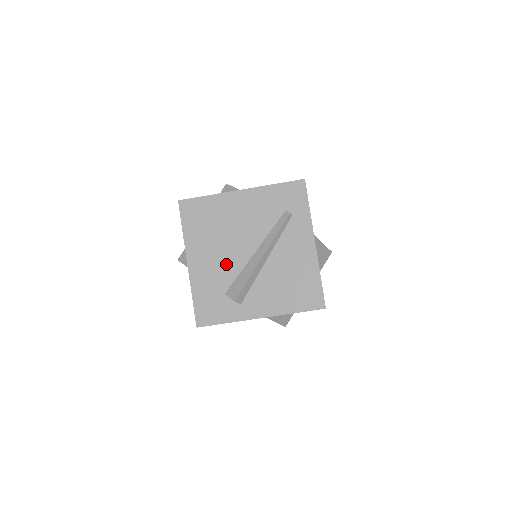
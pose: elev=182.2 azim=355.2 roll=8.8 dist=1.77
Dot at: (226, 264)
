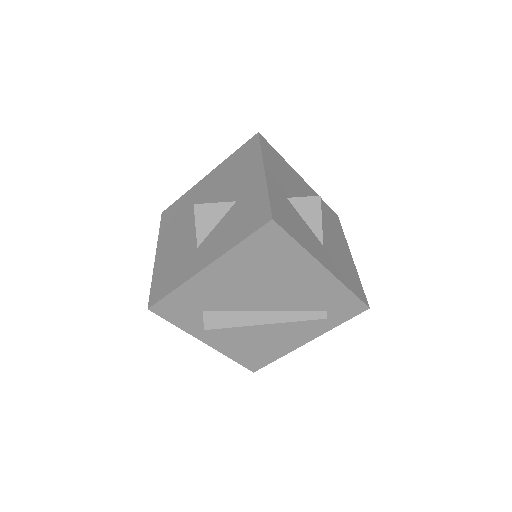
Dot at: (234, 297)
